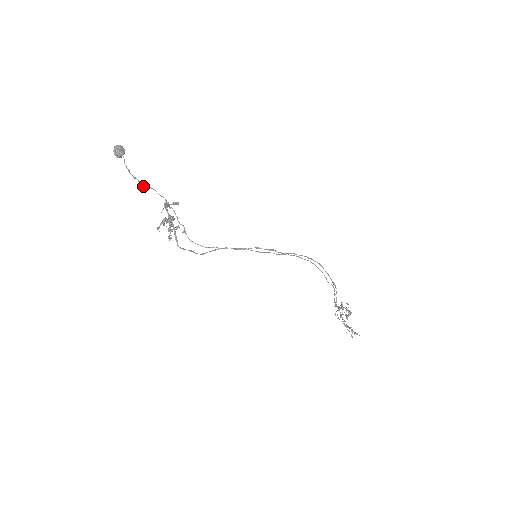
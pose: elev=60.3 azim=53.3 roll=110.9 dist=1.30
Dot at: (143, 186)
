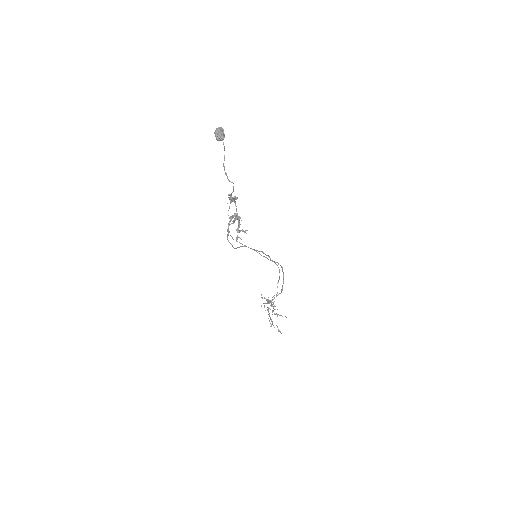
Dot at: (228, 179)
